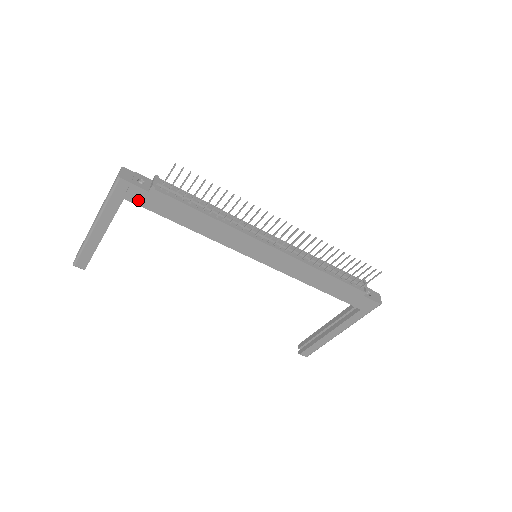
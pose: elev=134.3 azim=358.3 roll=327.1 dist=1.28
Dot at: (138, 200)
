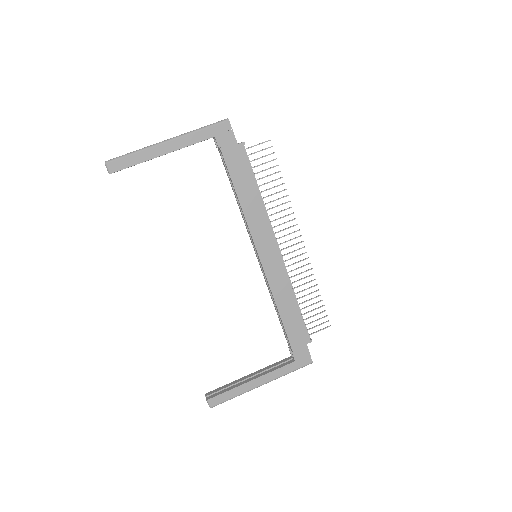
Dot at: (223, 145)
